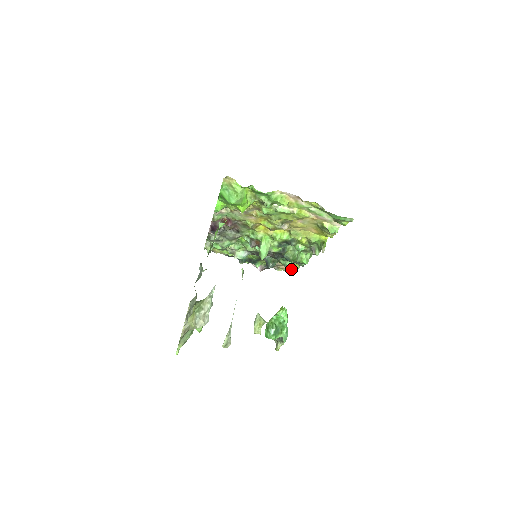
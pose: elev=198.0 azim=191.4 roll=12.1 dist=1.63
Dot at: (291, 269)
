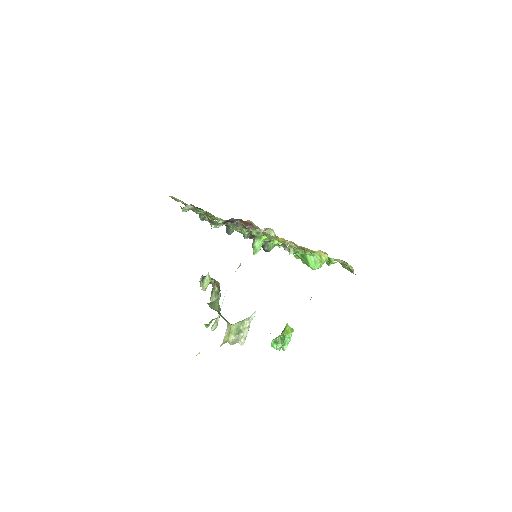
Dot at: occluded
